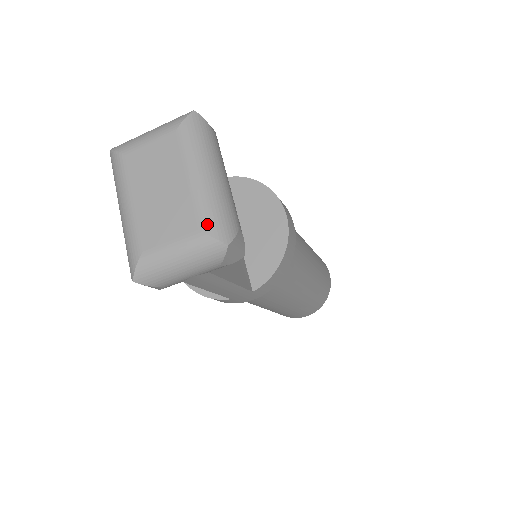
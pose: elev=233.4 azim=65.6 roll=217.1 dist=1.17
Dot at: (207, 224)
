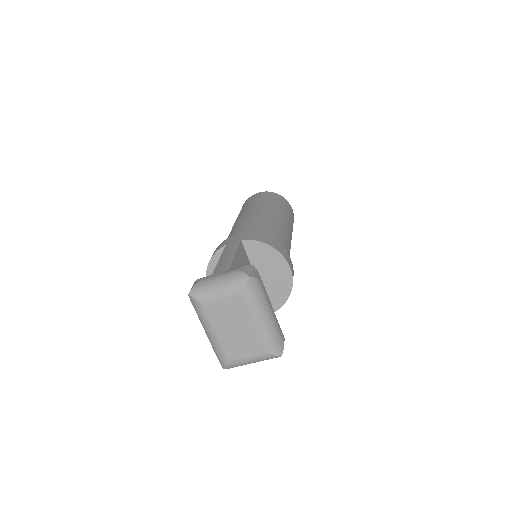
Dot at: (269, 349)
